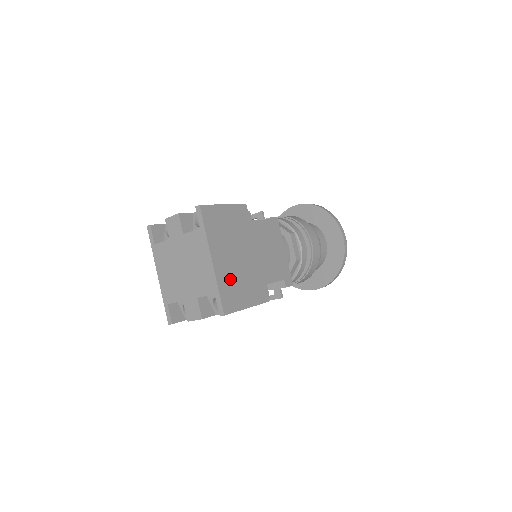
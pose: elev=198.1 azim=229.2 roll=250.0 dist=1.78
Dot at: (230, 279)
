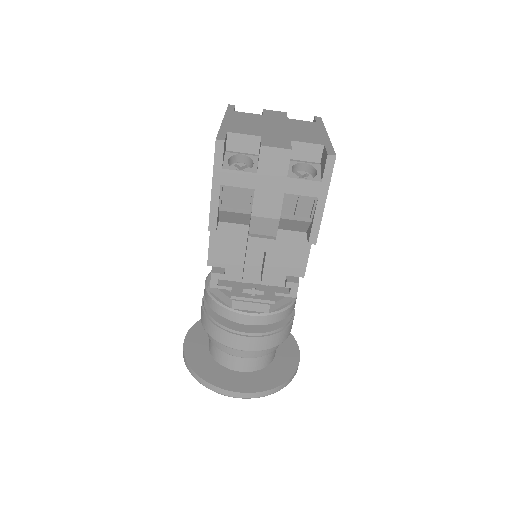
Dot at: occluded
